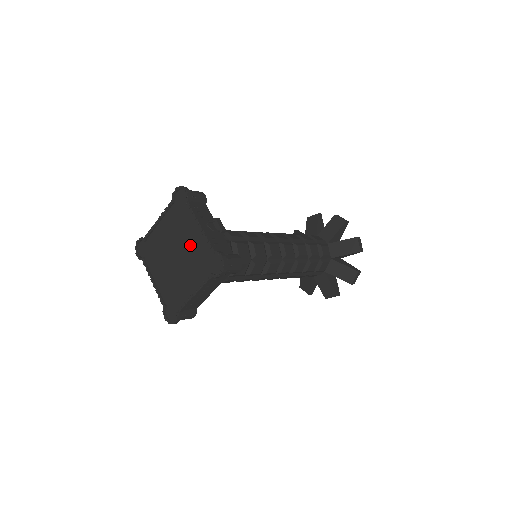
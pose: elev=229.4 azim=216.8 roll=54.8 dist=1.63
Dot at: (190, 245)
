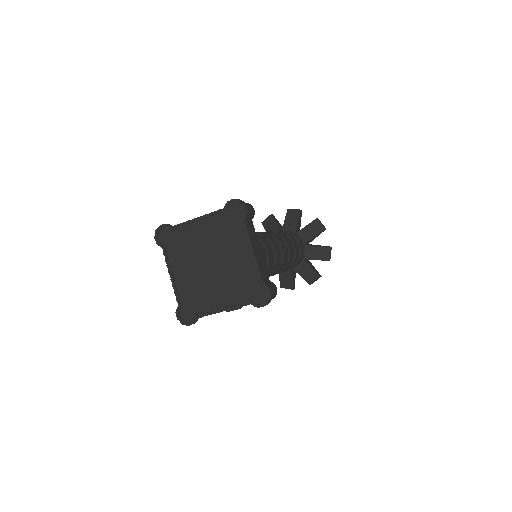
Dot at: (208, 240)
